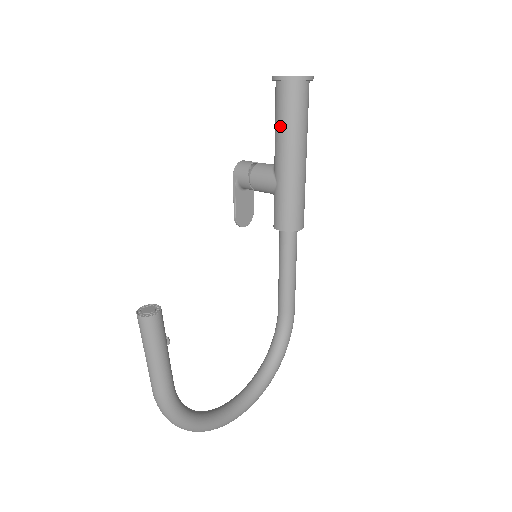
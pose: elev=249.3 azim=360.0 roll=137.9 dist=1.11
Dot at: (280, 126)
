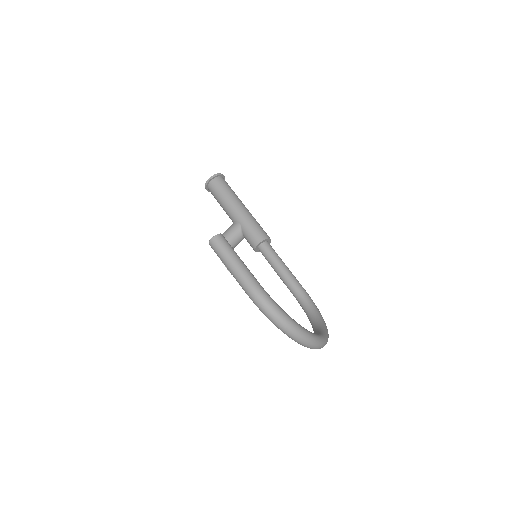
Dot at: (223, 198)
